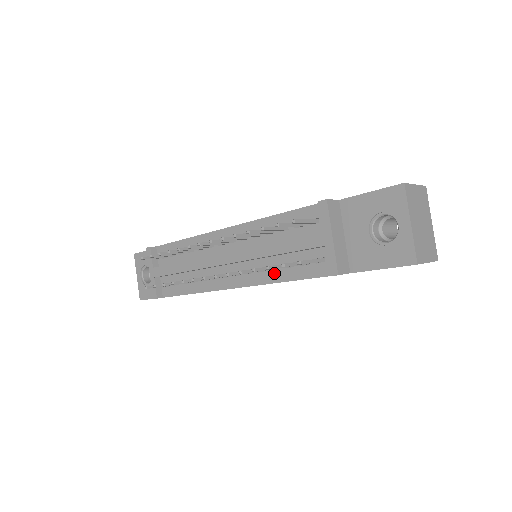
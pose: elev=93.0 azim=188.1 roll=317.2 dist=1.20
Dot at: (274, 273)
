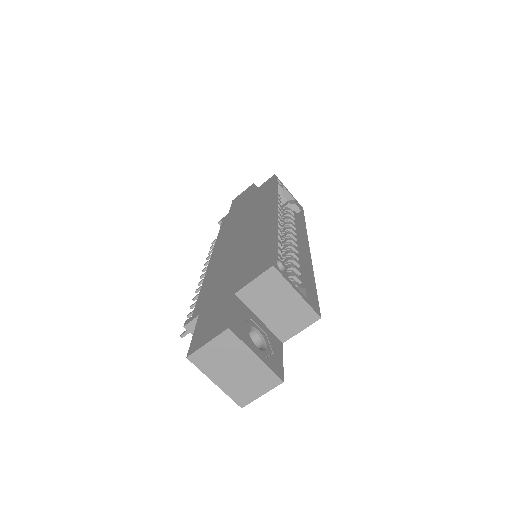
Dot at: occluded
